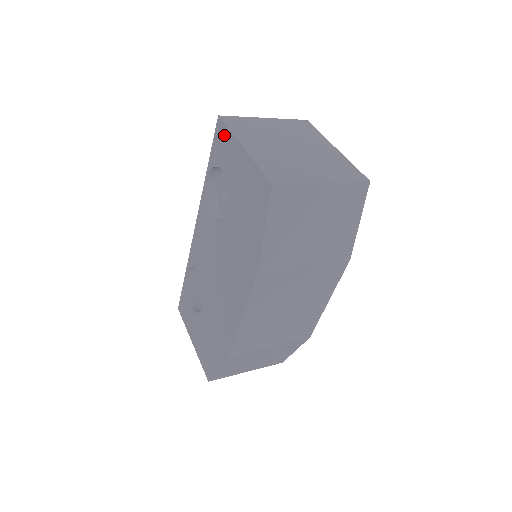
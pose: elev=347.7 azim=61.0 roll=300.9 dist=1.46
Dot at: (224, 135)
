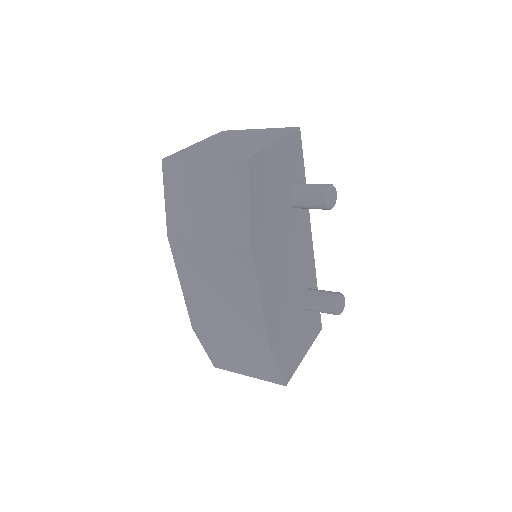
Dot at: occluded
